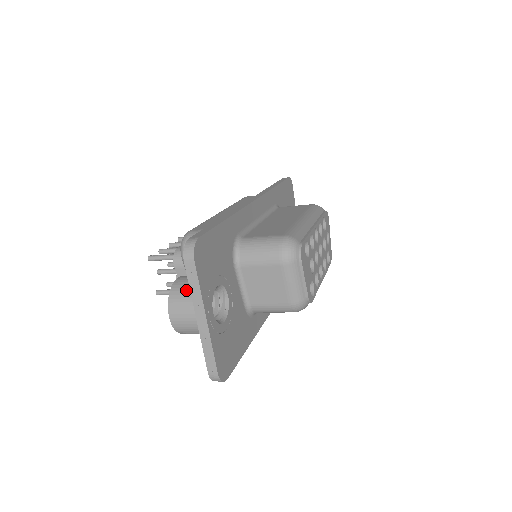
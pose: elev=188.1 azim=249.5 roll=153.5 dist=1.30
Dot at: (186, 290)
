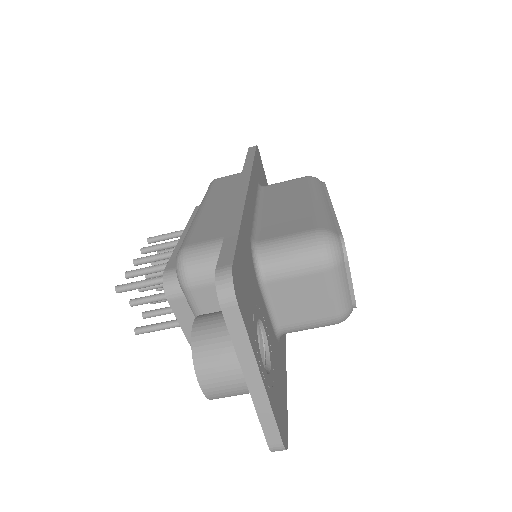
Dot at: (217, 341)
